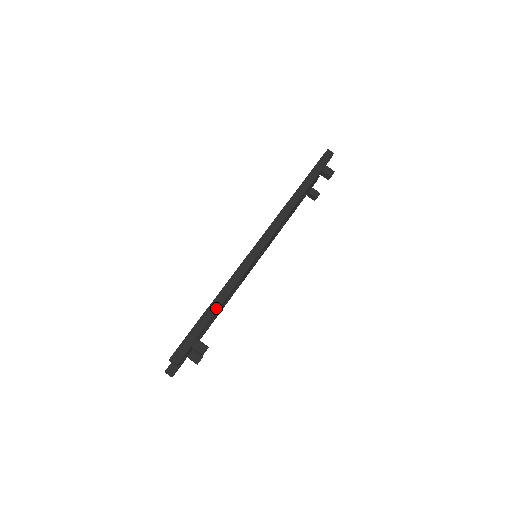
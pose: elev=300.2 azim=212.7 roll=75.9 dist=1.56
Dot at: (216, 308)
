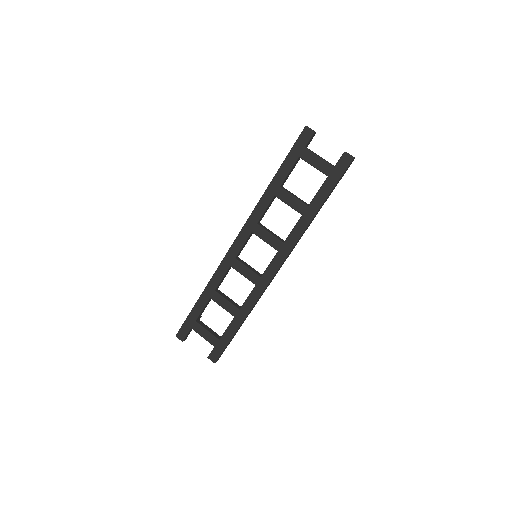
Dot at: occluded
